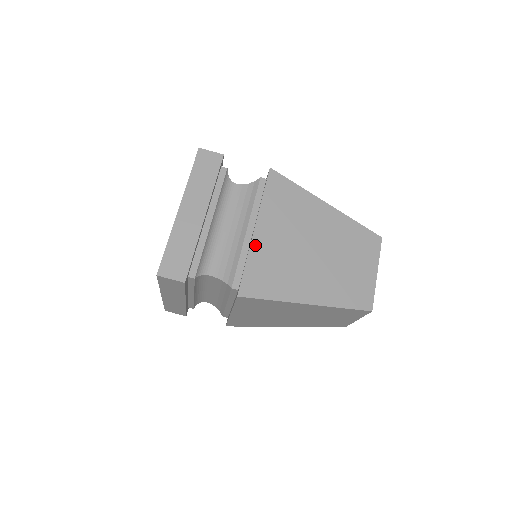
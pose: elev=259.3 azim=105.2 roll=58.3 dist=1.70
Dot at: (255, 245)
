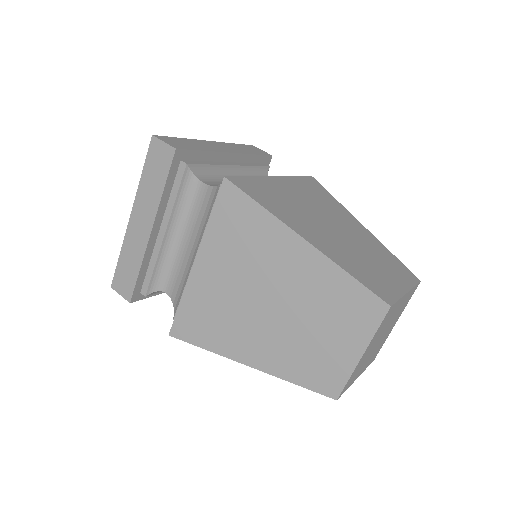
Dot at: (269, 180)
